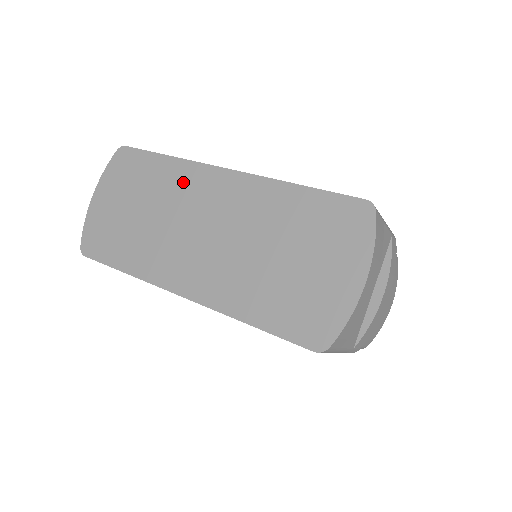
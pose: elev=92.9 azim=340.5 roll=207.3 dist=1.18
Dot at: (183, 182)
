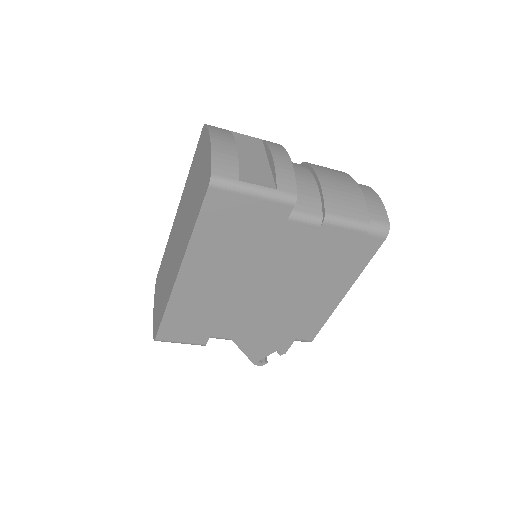
Dot at: (170, 244)
